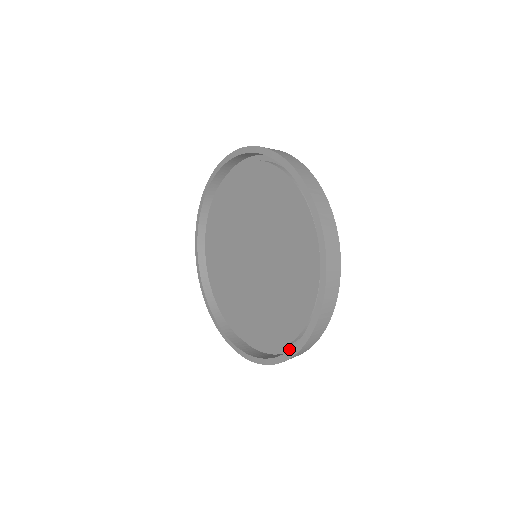
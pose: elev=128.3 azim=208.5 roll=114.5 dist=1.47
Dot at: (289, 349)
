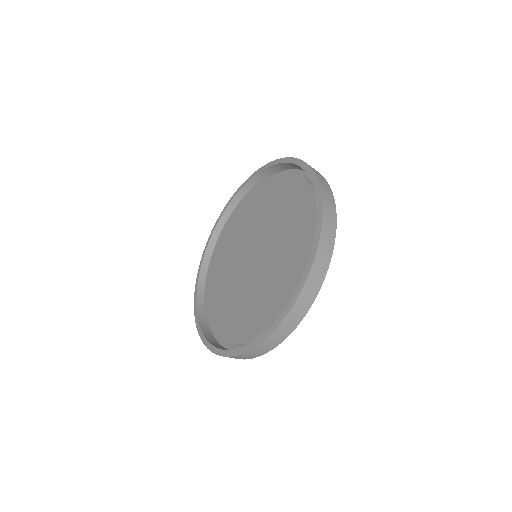
Dot at: occluded
